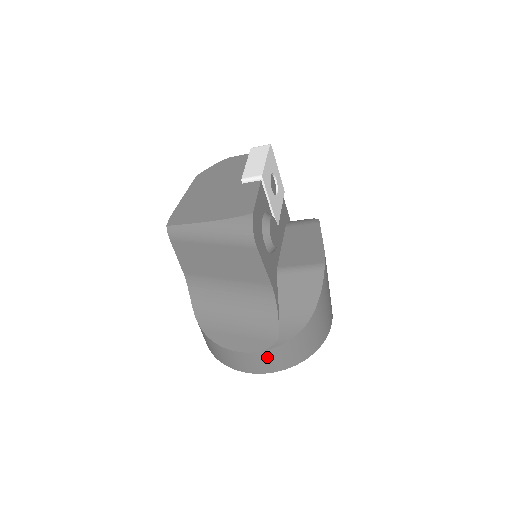
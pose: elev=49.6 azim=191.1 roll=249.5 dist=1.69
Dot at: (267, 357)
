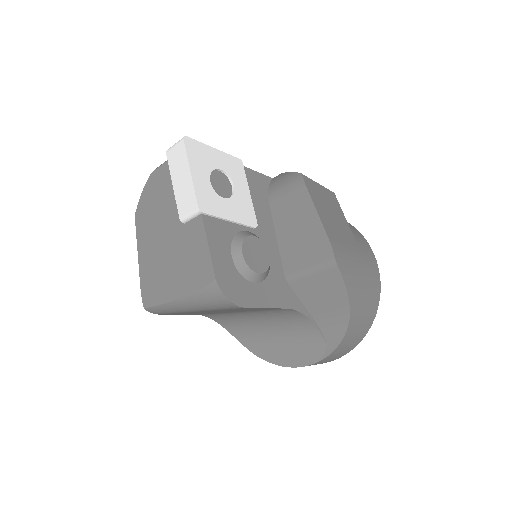
Dot at: (325, 360)
